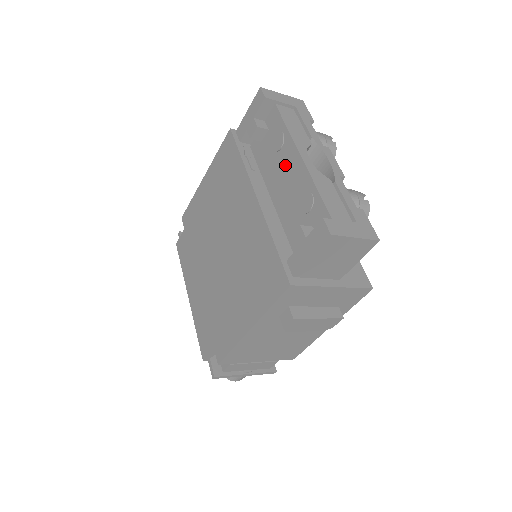
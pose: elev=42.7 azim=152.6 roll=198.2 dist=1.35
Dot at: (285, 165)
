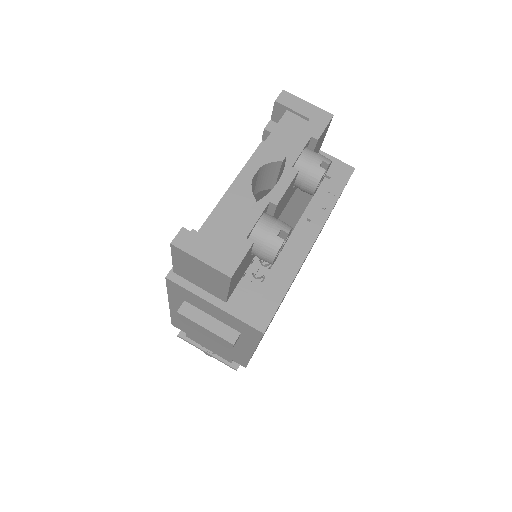
Dot at: occluded
